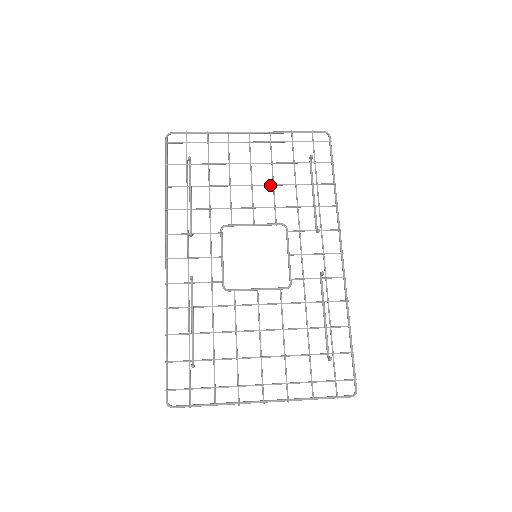
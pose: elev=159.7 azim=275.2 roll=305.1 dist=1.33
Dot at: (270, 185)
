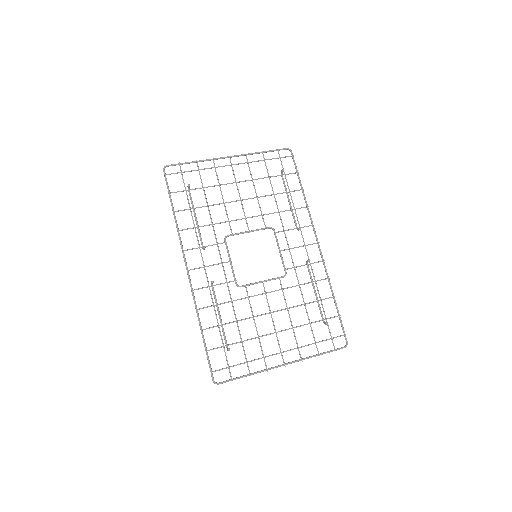
Dot at: occluded
